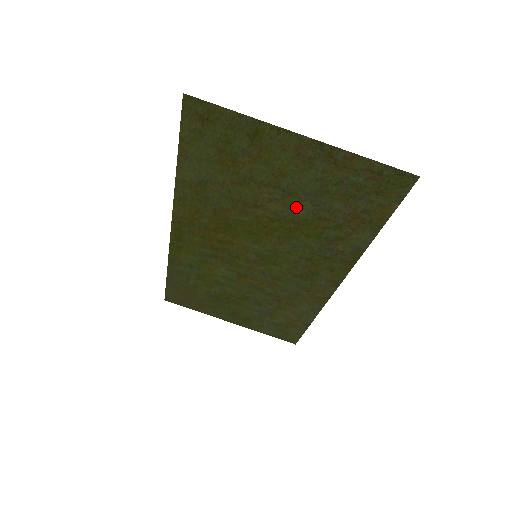
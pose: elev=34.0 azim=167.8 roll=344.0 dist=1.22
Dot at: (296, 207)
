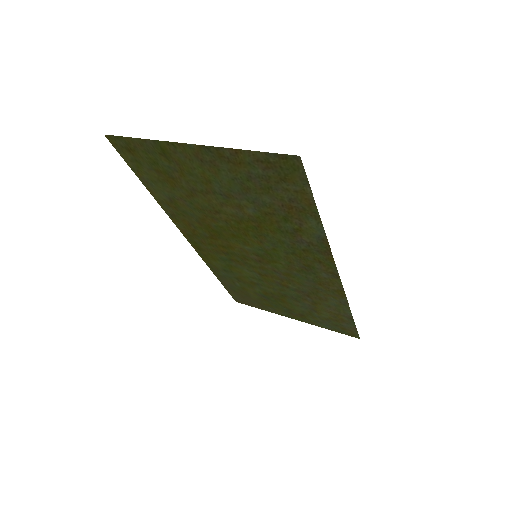
Dot at: (242, 207)
